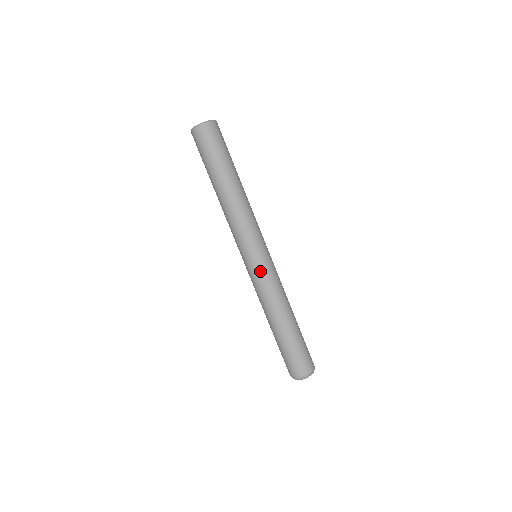
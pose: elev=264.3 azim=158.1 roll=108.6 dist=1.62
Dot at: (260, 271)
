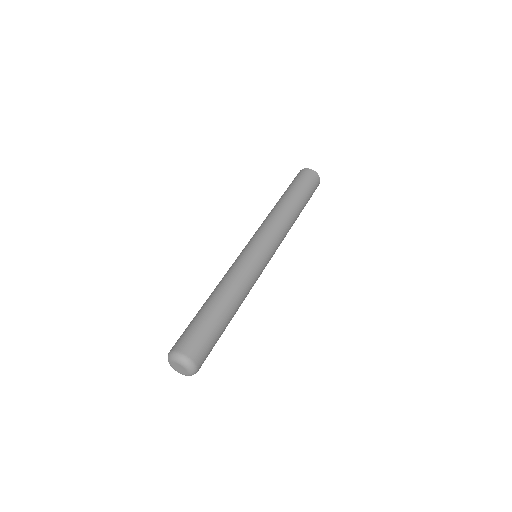
Dot at: (258, 262)
